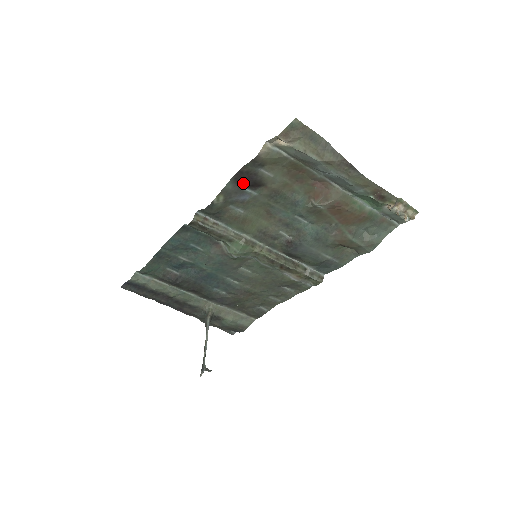
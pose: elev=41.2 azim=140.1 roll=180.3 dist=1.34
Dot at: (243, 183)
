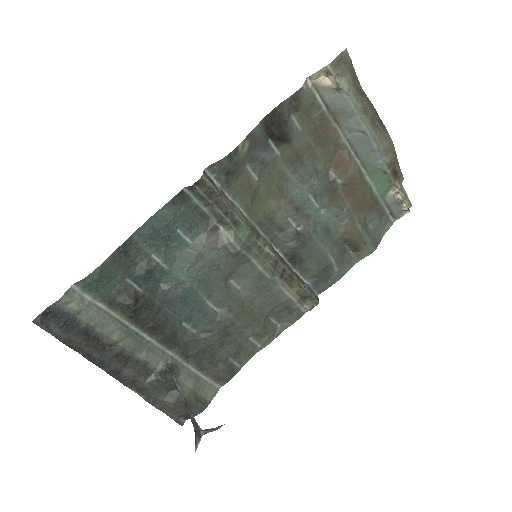
Dot at: (270, 132)
